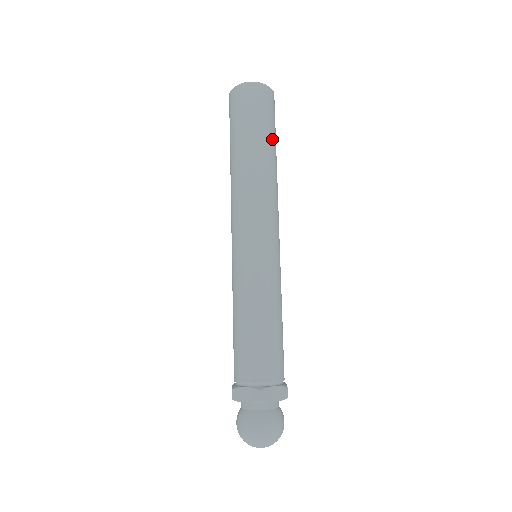
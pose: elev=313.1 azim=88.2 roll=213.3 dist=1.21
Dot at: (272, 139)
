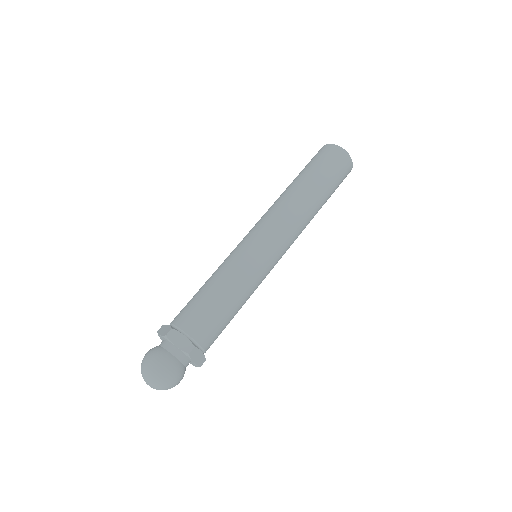
Dot at: (323, 183)
